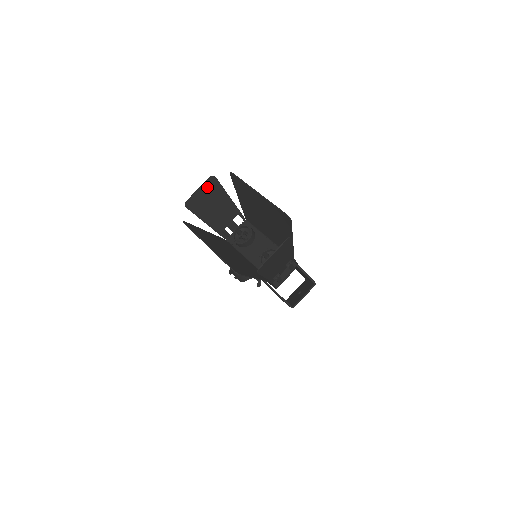
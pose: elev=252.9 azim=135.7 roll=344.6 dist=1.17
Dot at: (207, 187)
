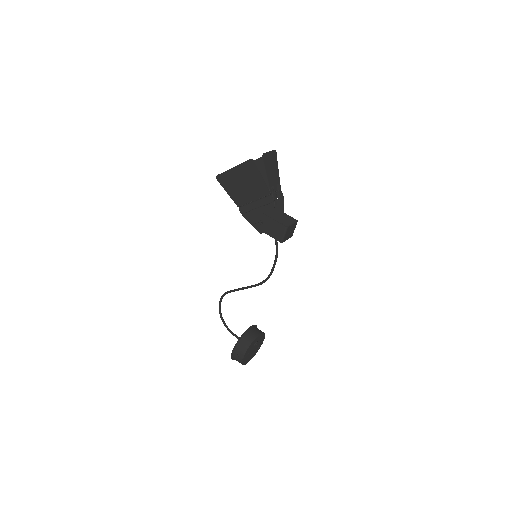
Dot at: occluded
